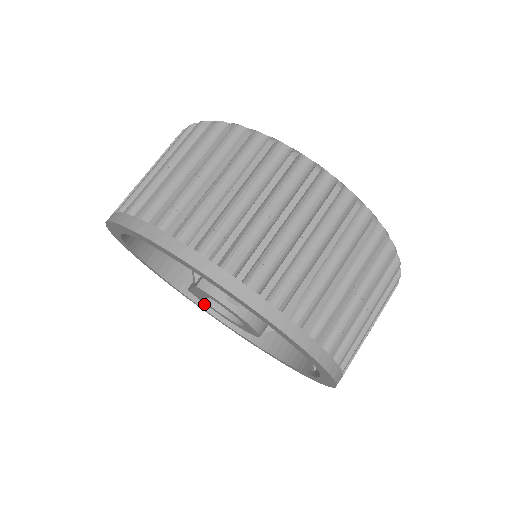
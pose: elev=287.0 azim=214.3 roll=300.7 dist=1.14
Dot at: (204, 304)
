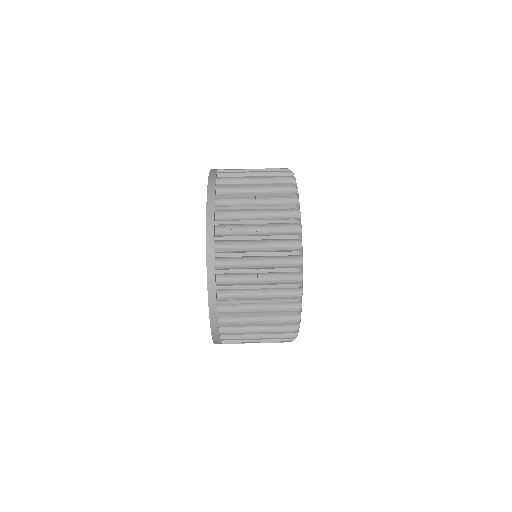
Dot at: occluded
